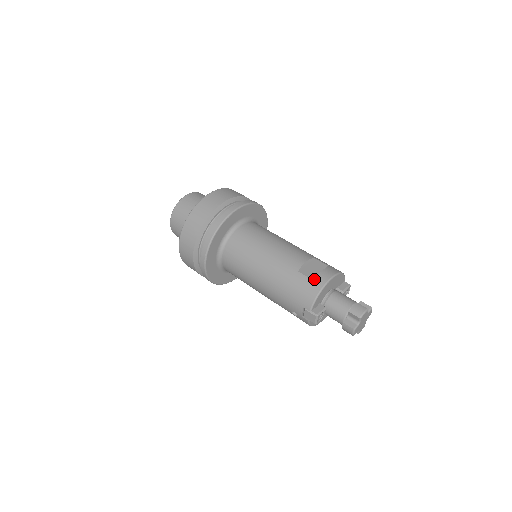
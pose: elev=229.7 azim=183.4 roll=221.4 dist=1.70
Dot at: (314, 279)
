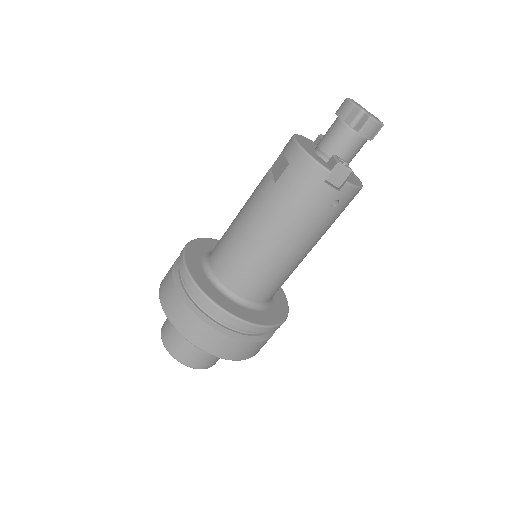
Dot at: (289, 161)
